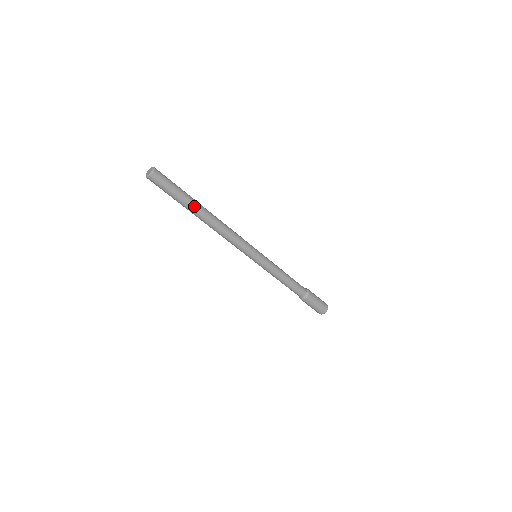
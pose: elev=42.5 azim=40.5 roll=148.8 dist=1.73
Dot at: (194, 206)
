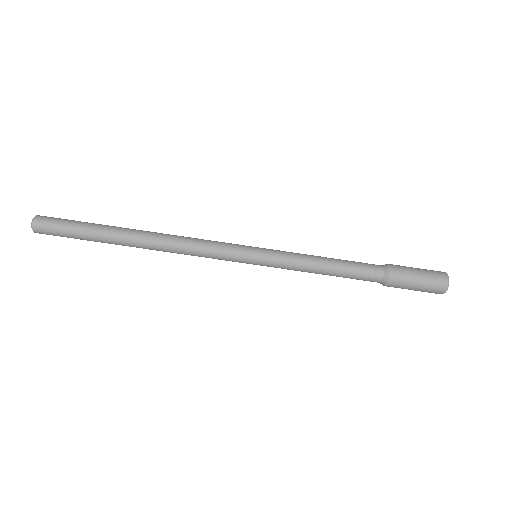
Dot at: (114, 228)
